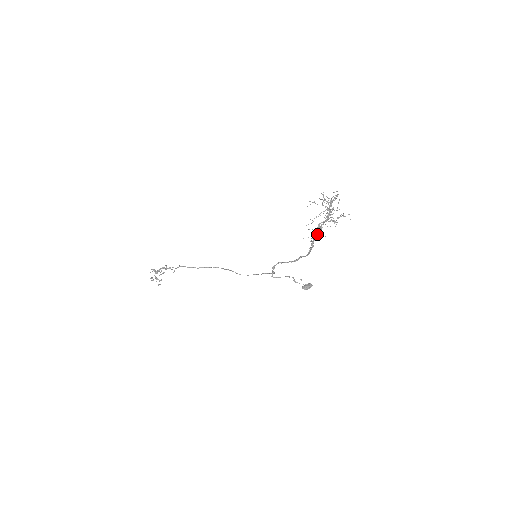
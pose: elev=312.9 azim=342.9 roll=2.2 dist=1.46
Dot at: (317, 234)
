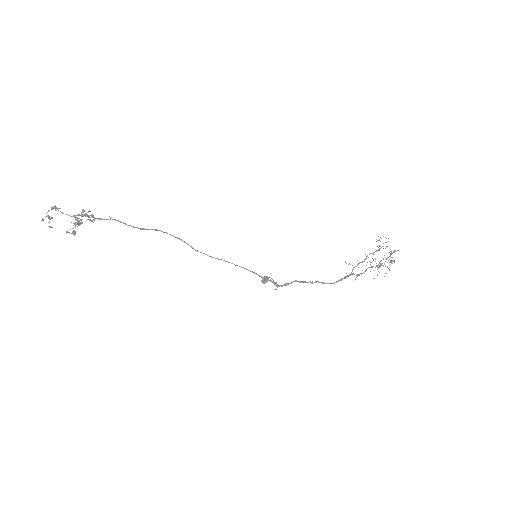
Dot at: (357, 275)
